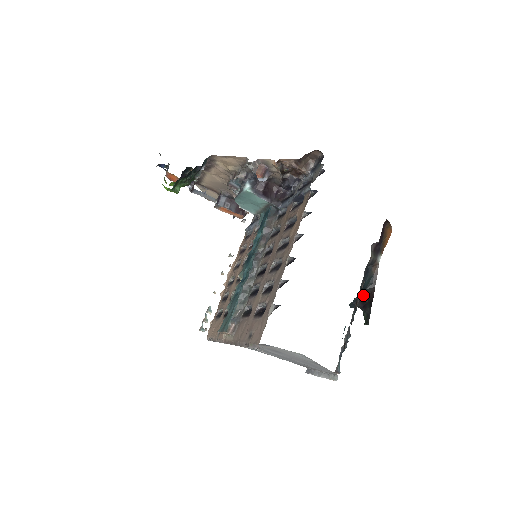
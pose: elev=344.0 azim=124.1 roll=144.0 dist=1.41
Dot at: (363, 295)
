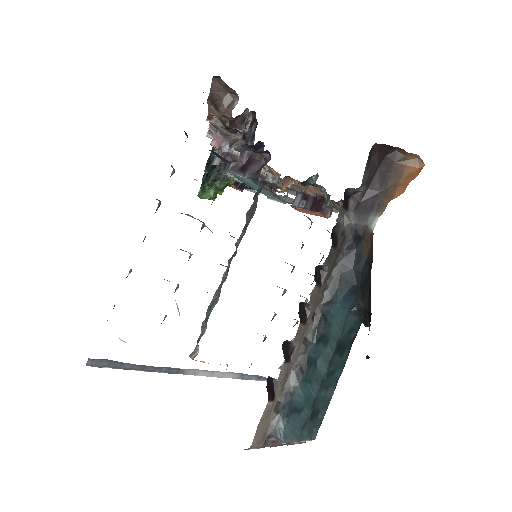
Dot at: (362, 299)
